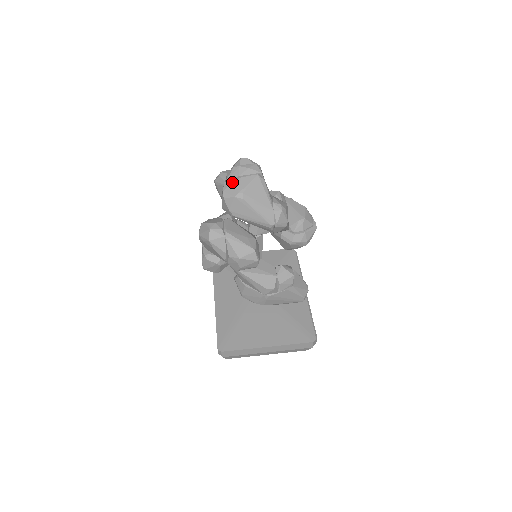
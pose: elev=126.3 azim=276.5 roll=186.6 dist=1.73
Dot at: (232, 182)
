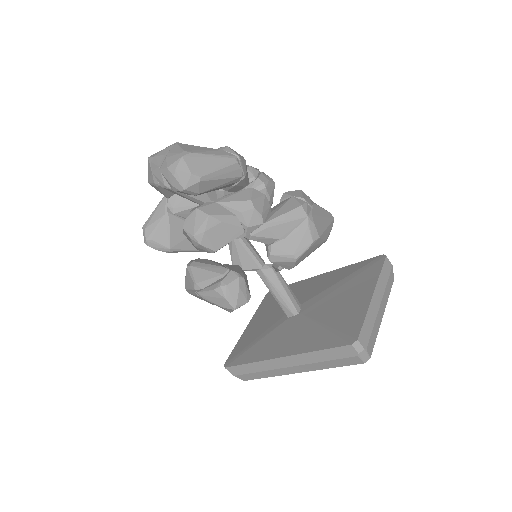
Dot at: (165, 160)
